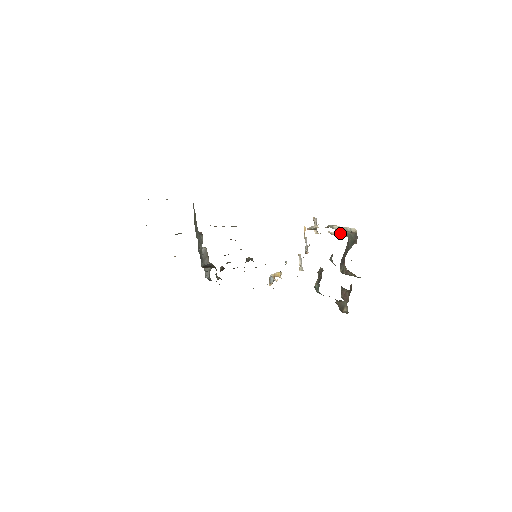
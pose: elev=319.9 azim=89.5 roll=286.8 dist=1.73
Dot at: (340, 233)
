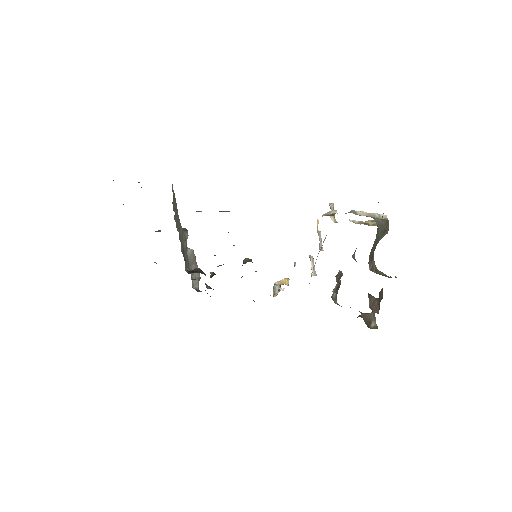
Dot at: (365, 222)
